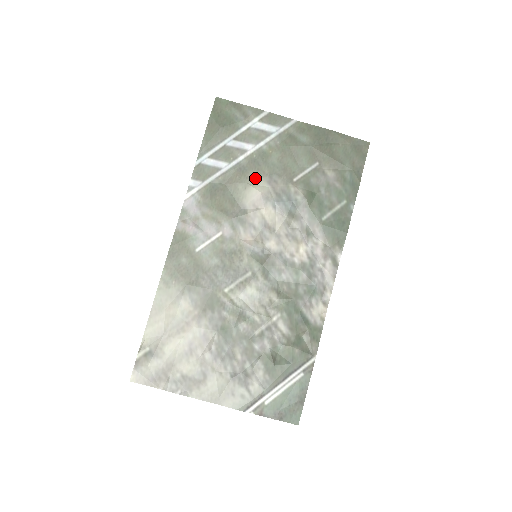
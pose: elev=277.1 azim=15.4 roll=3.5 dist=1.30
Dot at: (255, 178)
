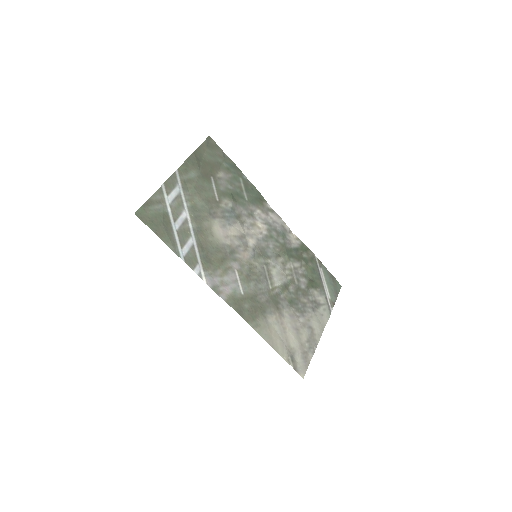
Dot at: (208, 225)
